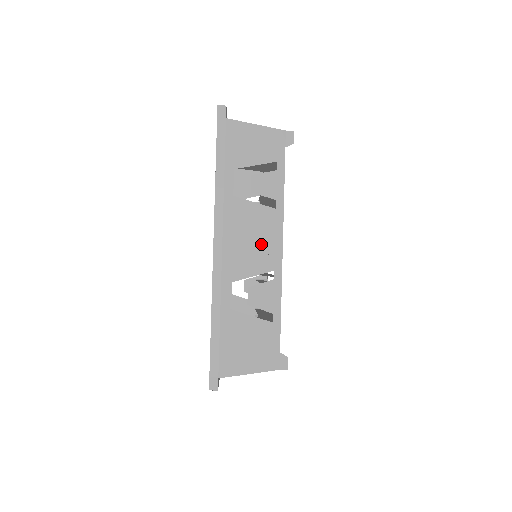
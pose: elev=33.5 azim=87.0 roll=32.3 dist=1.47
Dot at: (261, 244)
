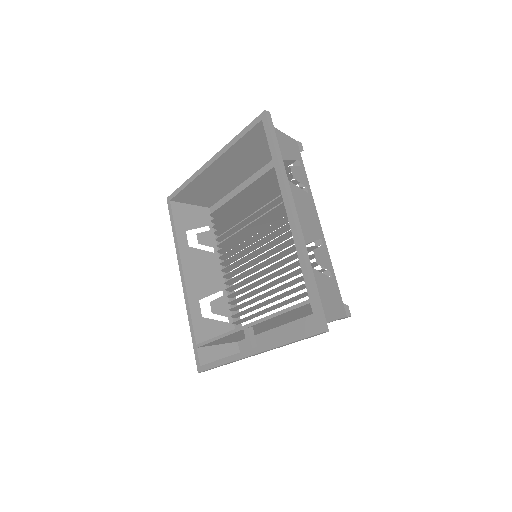
Dot at: (309, 218)
